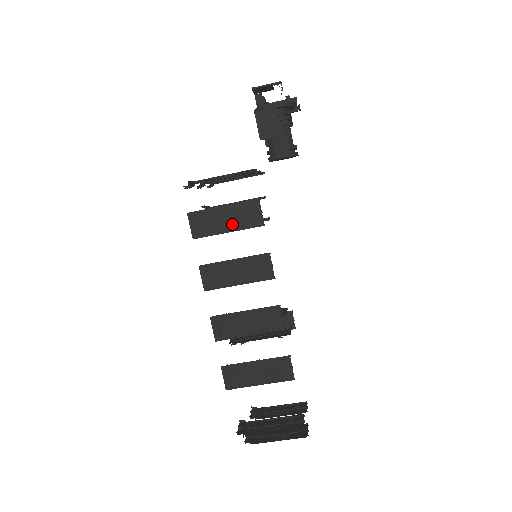
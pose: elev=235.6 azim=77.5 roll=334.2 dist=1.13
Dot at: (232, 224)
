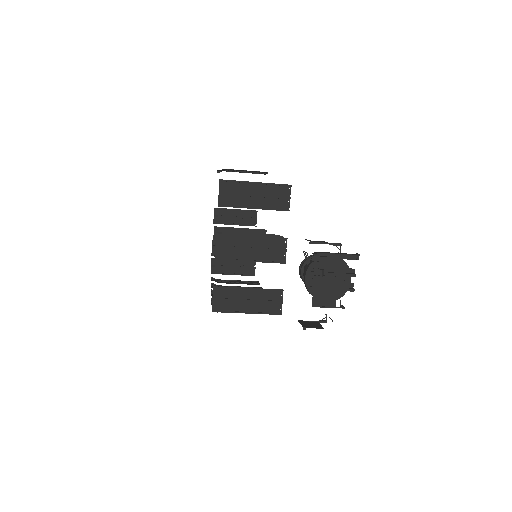
Dot at: occluded
